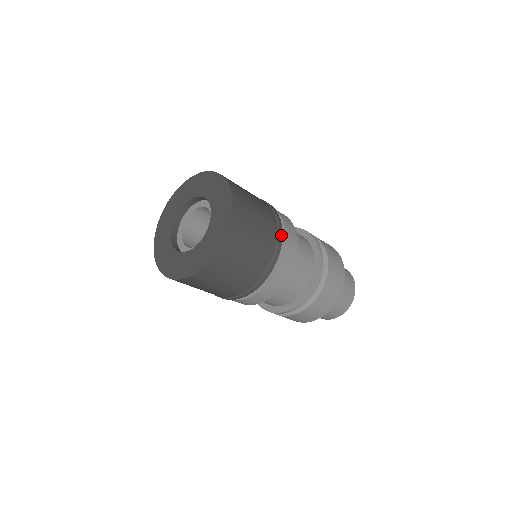
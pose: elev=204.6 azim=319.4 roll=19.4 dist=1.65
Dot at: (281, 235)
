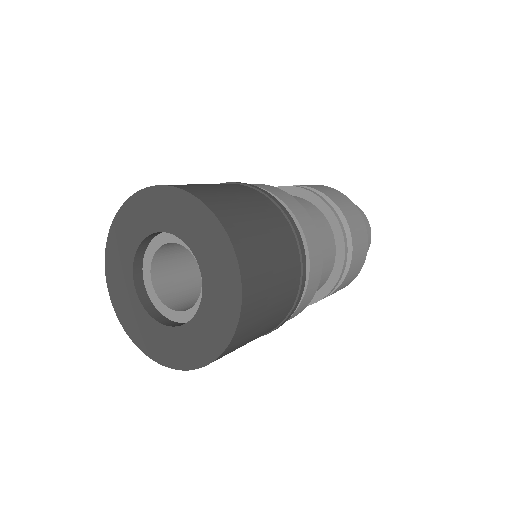
Dot at: occluded
